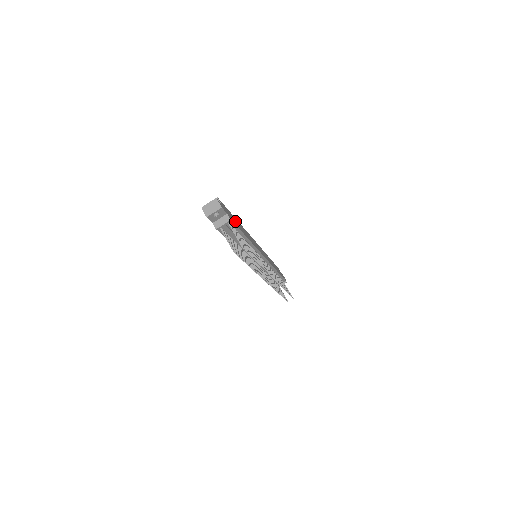
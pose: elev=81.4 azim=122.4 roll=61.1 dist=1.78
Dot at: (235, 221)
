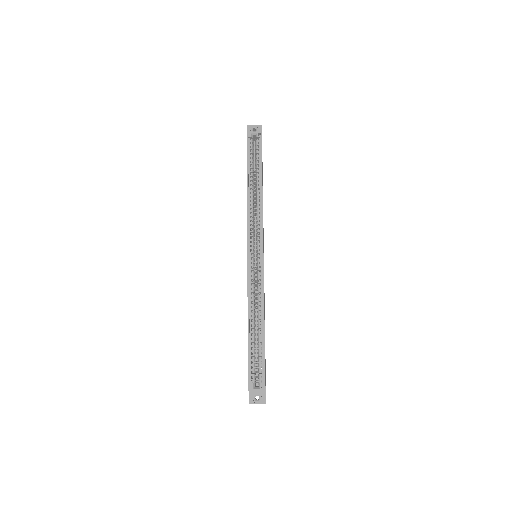
Dot at: occluded
